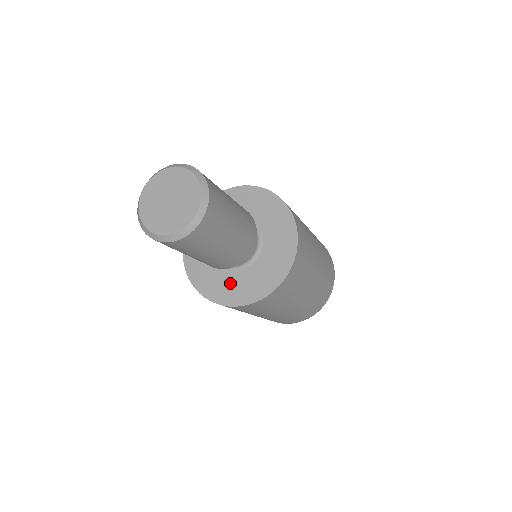
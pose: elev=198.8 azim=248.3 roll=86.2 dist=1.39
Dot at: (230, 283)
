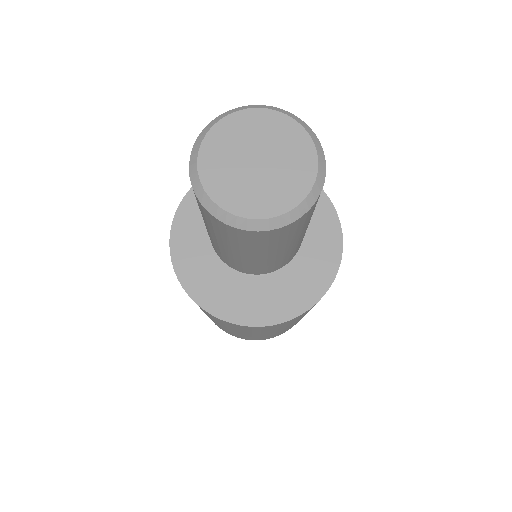
Dot at: (244, 293)
